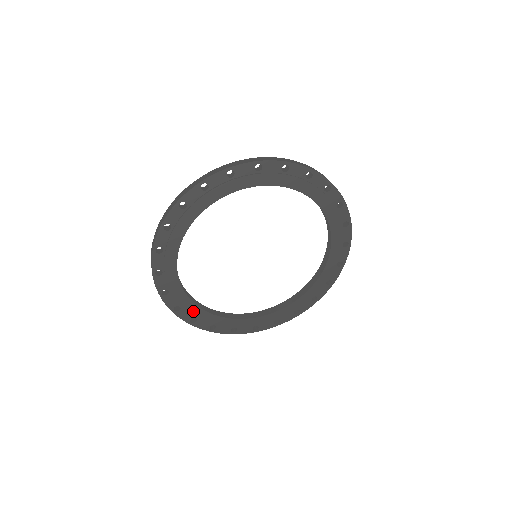
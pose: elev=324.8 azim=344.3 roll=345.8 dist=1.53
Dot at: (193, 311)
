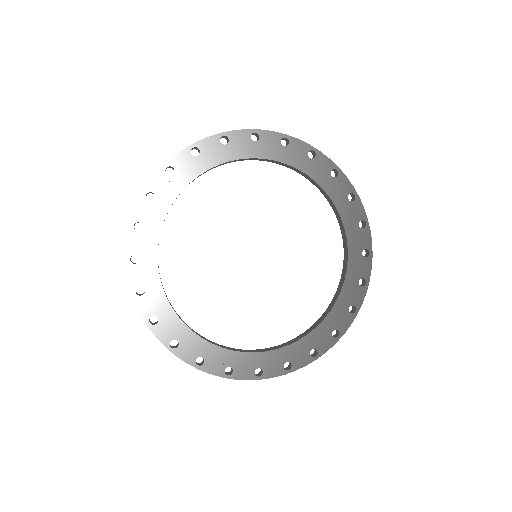
Dot at: (174, 327)
